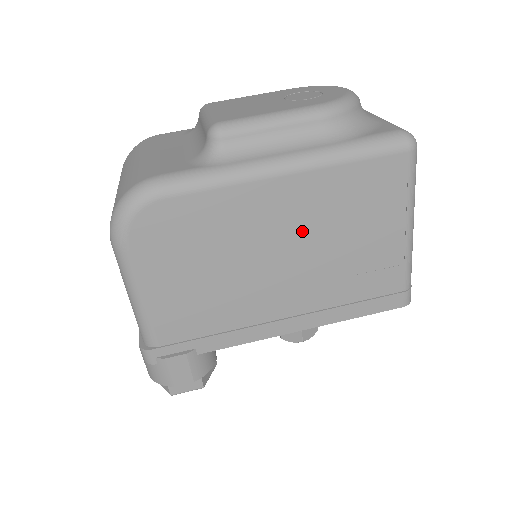
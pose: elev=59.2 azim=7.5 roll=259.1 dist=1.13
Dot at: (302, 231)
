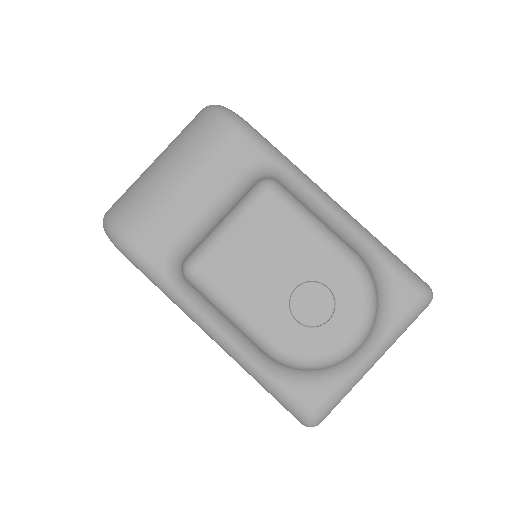
Dot at: occluded
